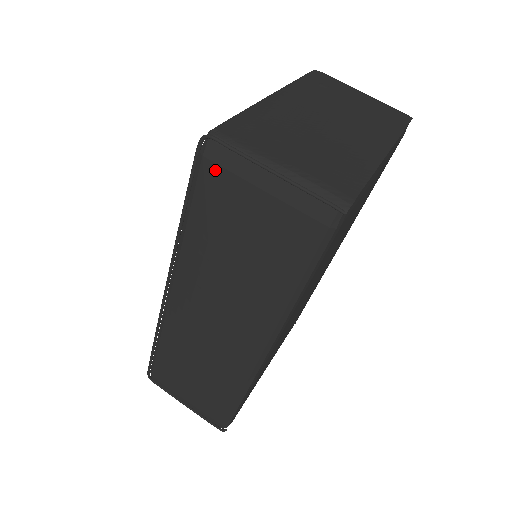
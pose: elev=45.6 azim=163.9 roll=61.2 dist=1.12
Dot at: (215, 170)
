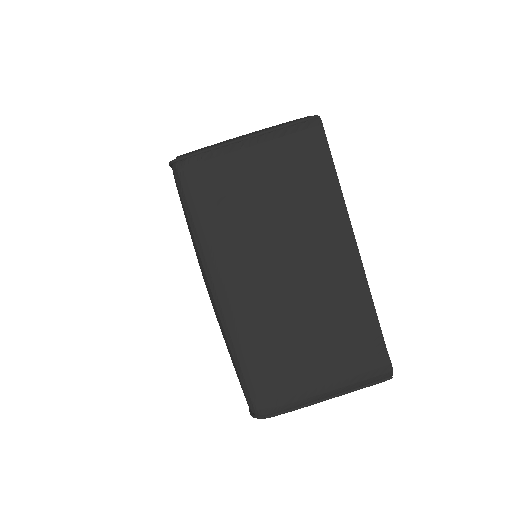
Dot at: occluded
